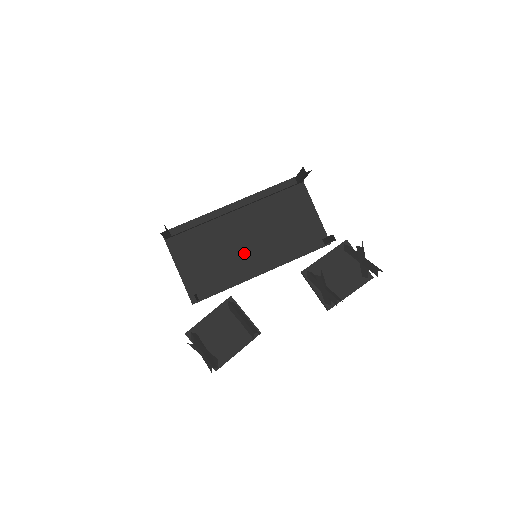
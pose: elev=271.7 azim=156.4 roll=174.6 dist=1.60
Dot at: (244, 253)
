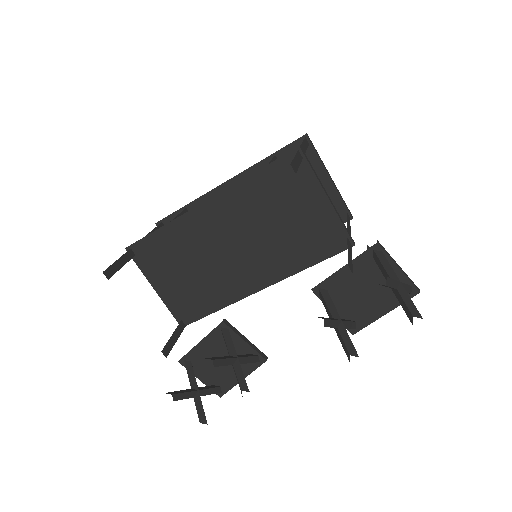
Dot at: (232, 266)
